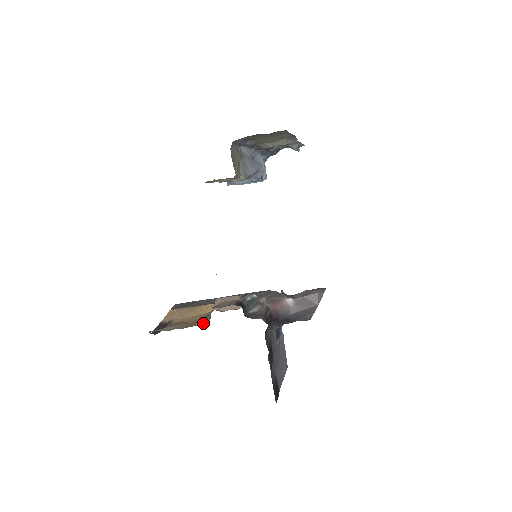
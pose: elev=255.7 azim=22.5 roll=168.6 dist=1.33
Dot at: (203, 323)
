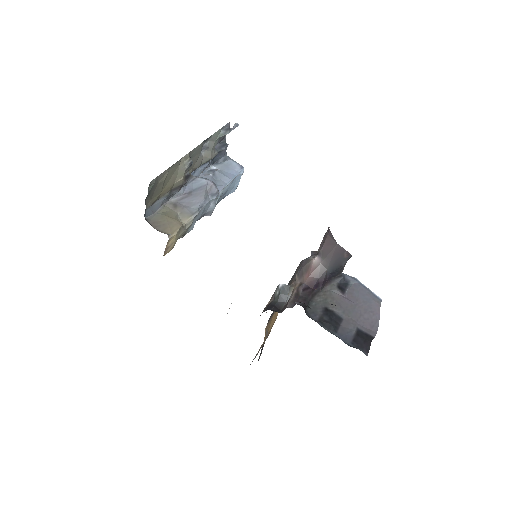
Dot at: (267, 336)
